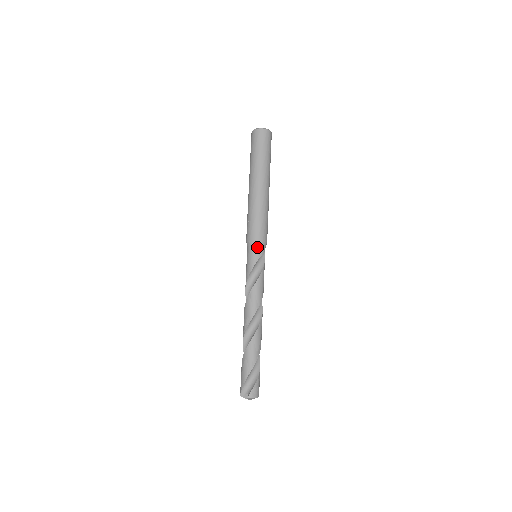
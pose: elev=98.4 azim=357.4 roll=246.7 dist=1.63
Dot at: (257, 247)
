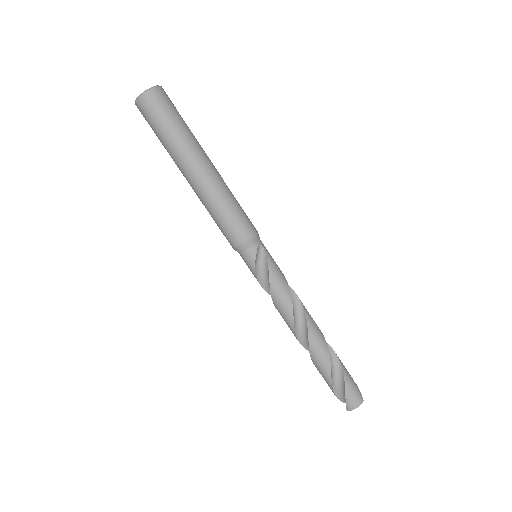
Dot at: (243, 253)
